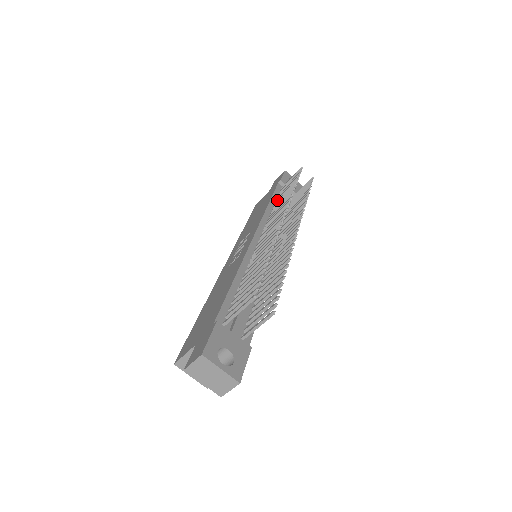
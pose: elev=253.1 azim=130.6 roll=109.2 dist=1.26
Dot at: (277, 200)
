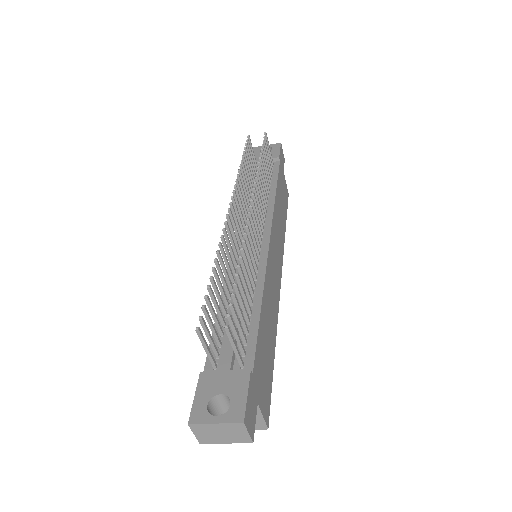
Dot at: occluded
